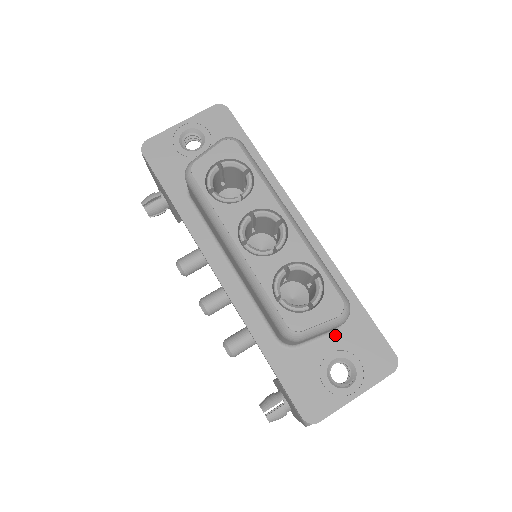
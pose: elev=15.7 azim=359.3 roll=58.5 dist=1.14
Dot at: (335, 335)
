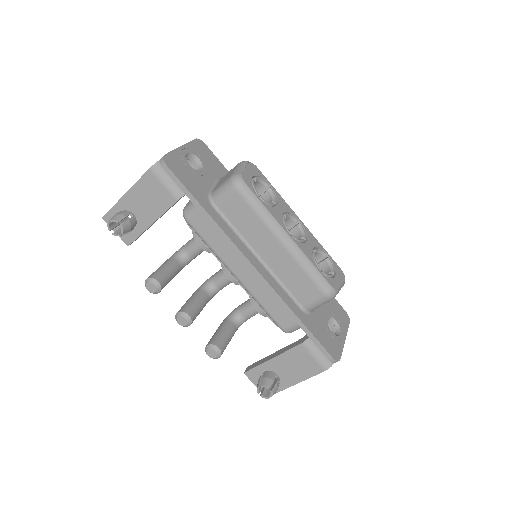
Dot at: occluded
